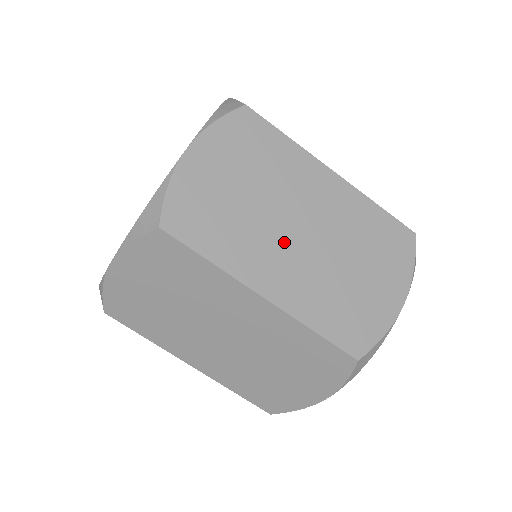
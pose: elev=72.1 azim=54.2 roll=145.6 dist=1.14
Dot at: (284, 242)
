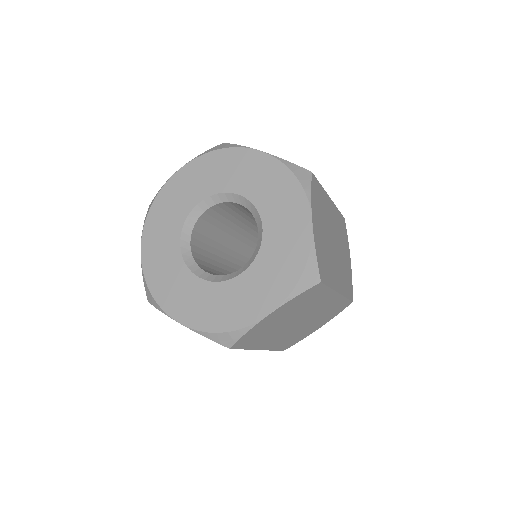
Dot at: (335, 256)
